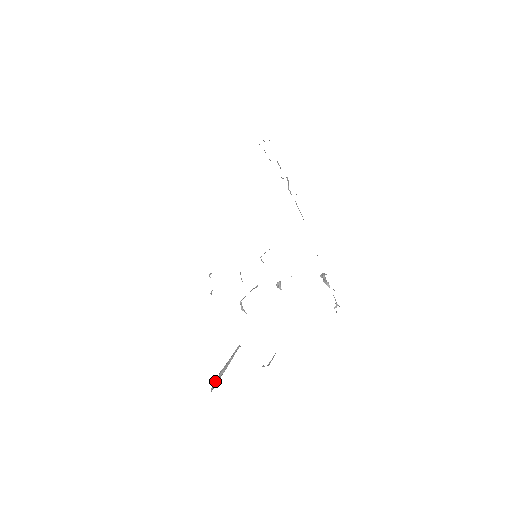
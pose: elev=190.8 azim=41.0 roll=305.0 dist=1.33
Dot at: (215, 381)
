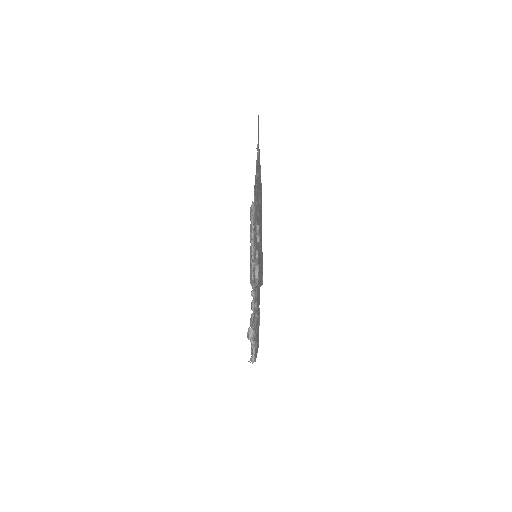
Dot at: occluded
